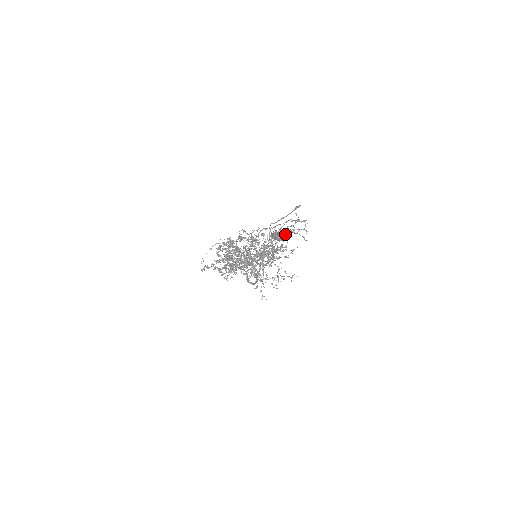
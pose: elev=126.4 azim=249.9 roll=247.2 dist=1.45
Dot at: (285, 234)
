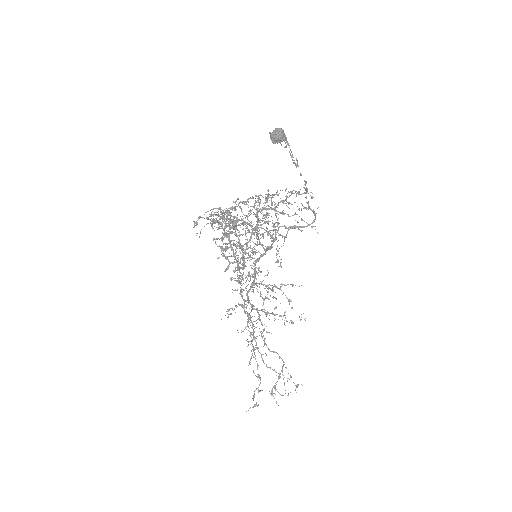
Dot at: (284, 133)
